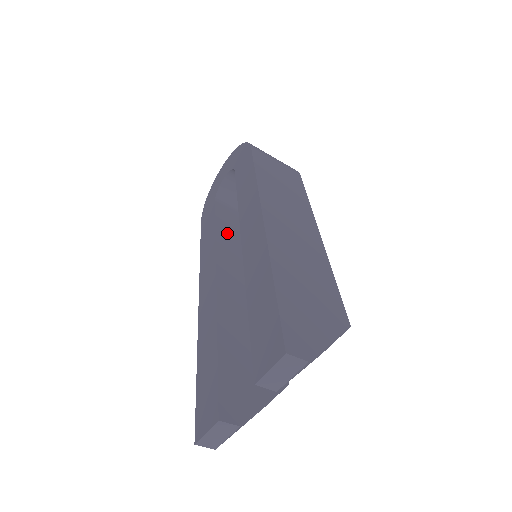
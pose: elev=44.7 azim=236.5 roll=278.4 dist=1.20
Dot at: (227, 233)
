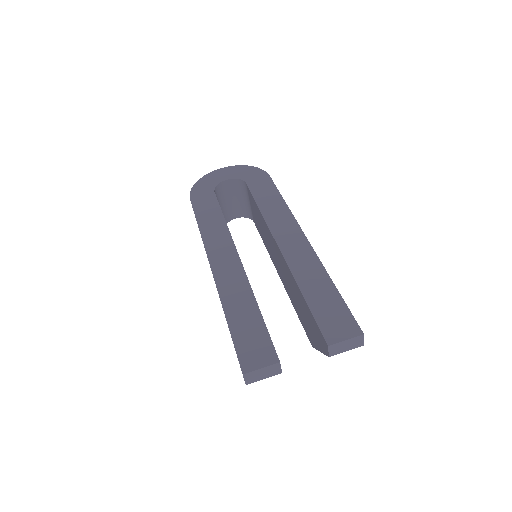
Dot at: occluded
